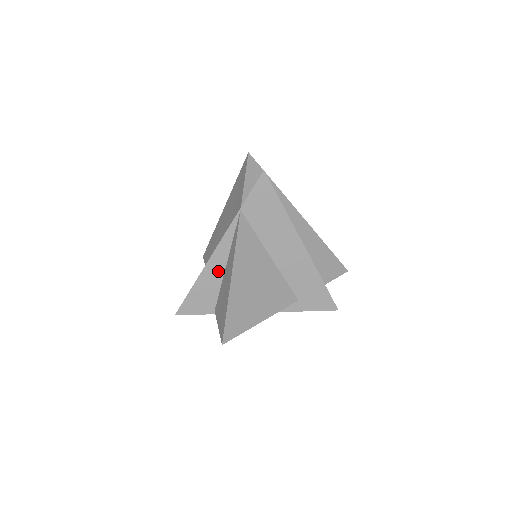
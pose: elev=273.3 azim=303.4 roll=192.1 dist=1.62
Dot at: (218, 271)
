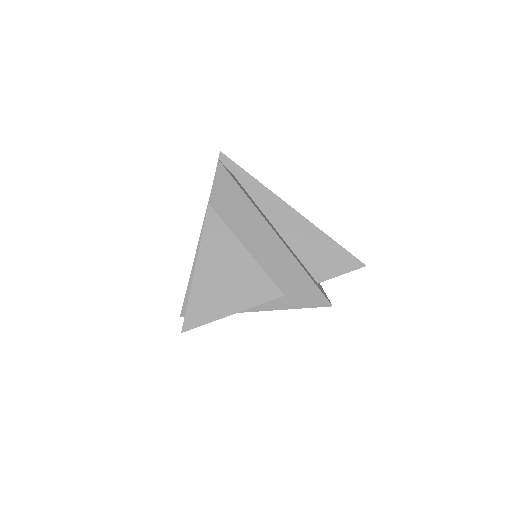
Dot at: occluded
